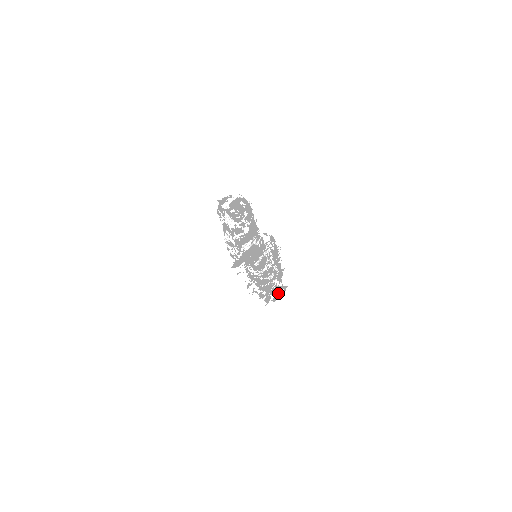
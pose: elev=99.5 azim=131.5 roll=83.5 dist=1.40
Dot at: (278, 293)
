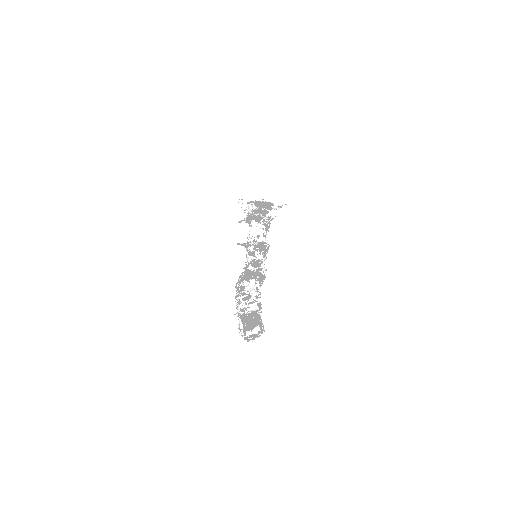
Dot at: occluded
